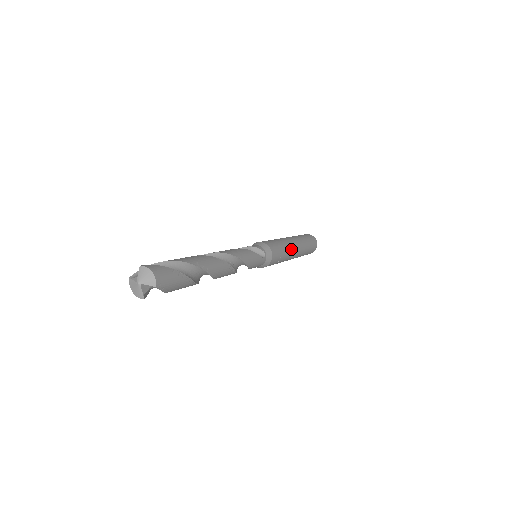
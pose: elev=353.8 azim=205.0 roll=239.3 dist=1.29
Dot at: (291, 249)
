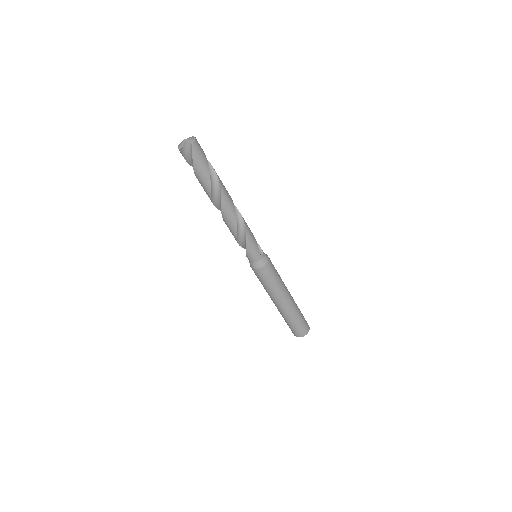
Dot at: (284, 289)
